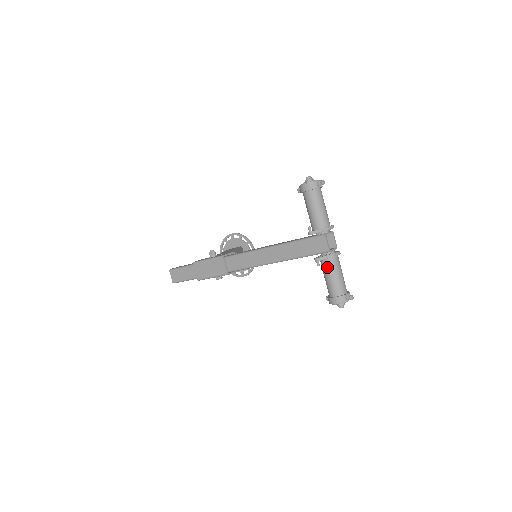
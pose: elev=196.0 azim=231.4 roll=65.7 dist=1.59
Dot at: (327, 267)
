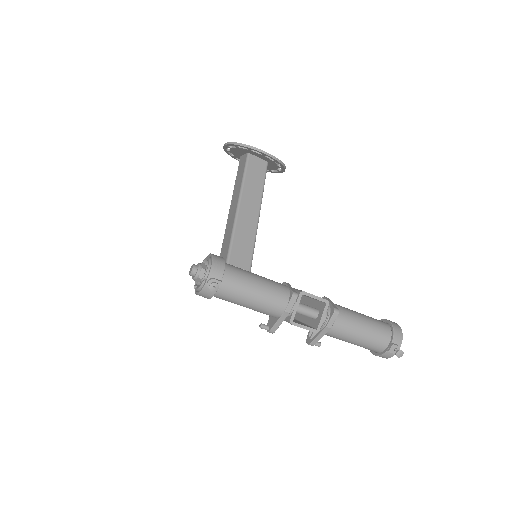
Dot at: occluded
